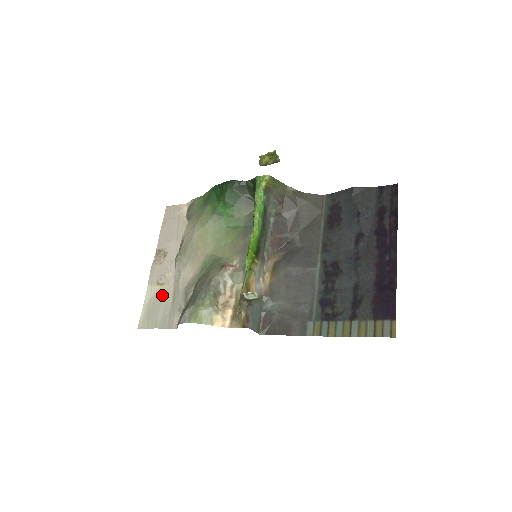
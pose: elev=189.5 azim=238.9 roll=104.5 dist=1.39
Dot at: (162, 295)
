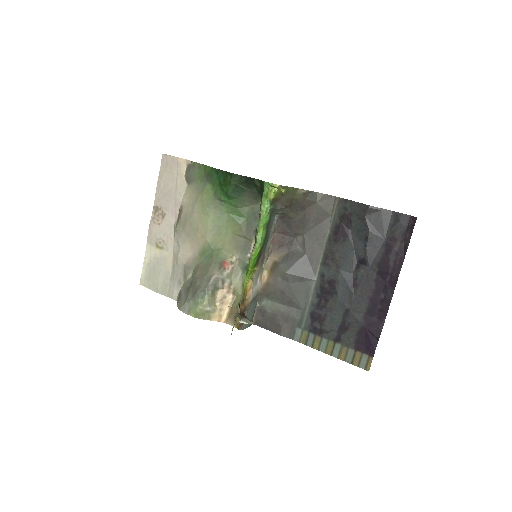
Dot at: (162, 261)
